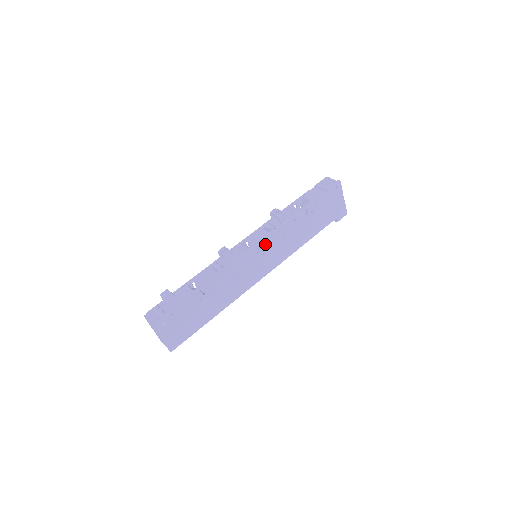
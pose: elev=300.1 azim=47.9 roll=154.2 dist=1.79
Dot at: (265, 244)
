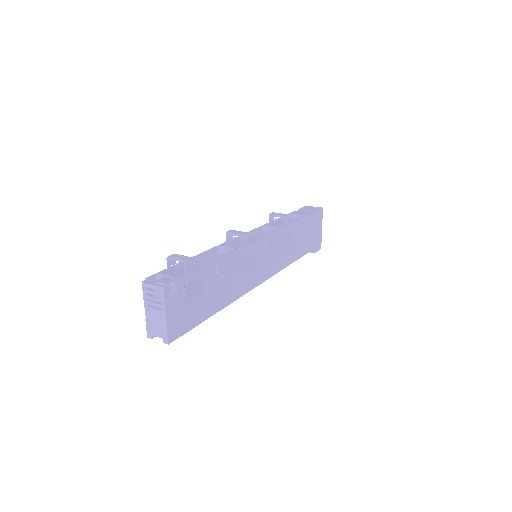
Dot at: (271, 240)
